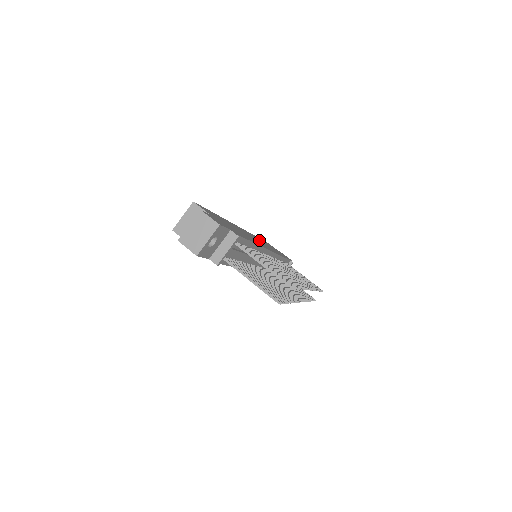
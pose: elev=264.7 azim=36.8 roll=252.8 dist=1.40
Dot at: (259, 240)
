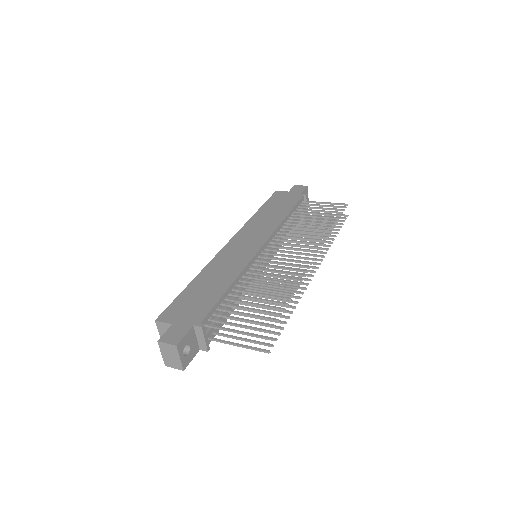
Dot at: (253, 229)
